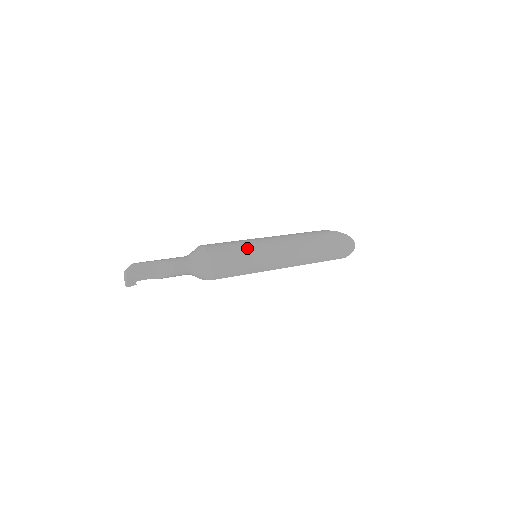
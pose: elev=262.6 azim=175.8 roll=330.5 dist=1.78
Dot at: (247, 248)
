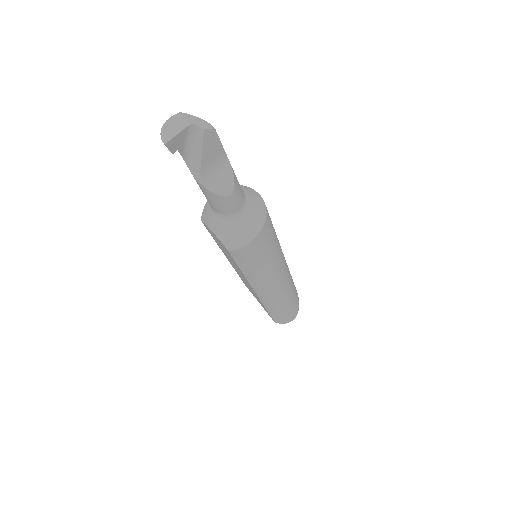
Dot at: (278, 249)
